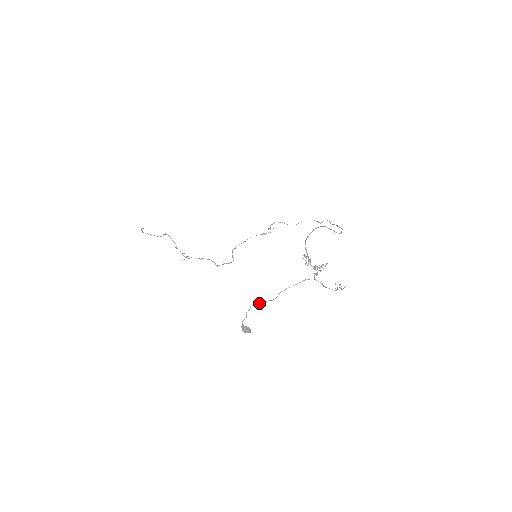
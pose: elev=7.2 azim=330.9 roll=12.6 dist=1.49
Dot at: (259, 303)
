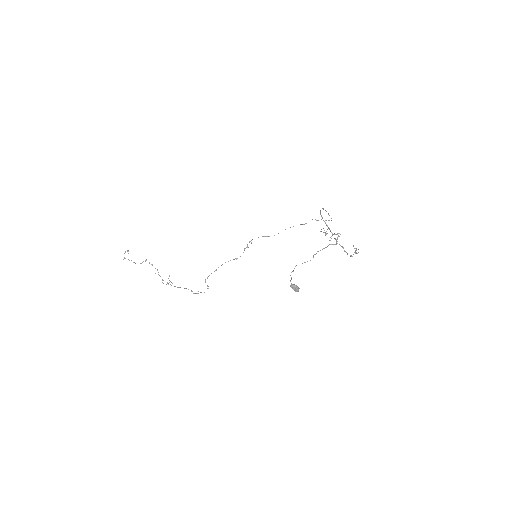
Dot at: occluded
